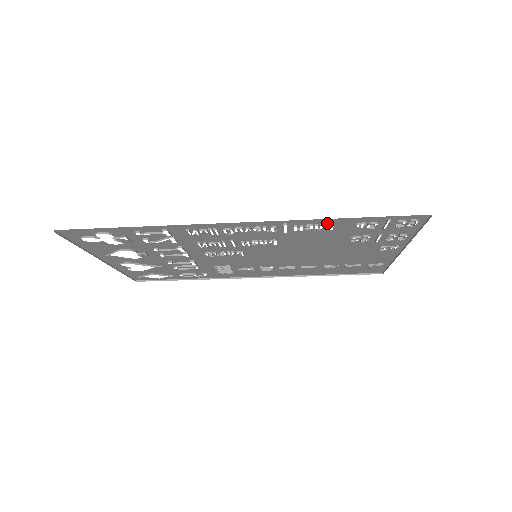
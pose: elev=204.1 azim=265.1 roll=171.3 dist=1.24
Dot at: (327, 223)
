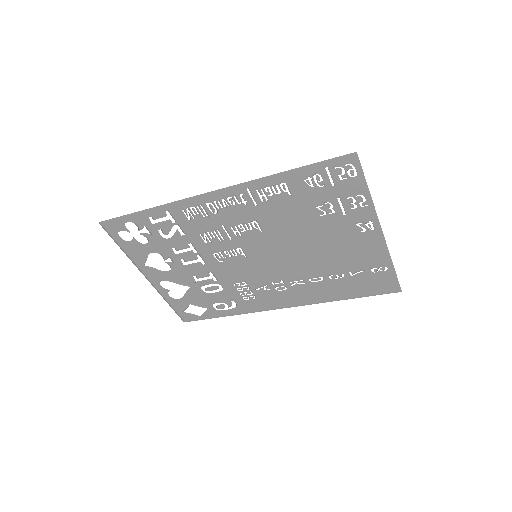
Dot at: (280, 182)
